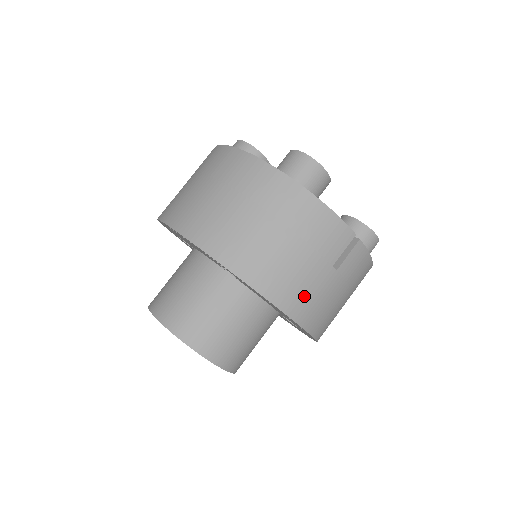
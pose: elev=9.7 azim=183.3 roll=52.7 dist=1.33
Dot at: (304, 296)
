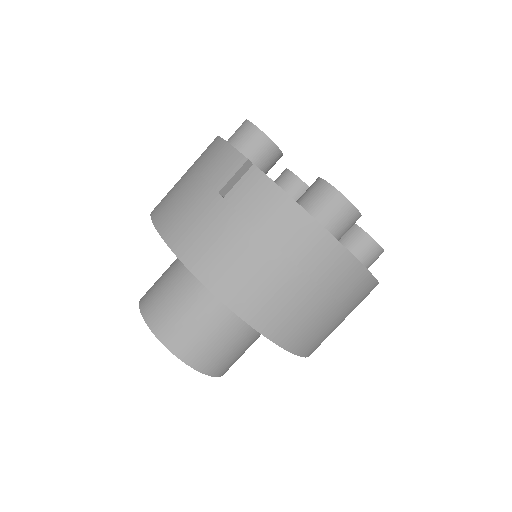
Dot at: (185, 223)
